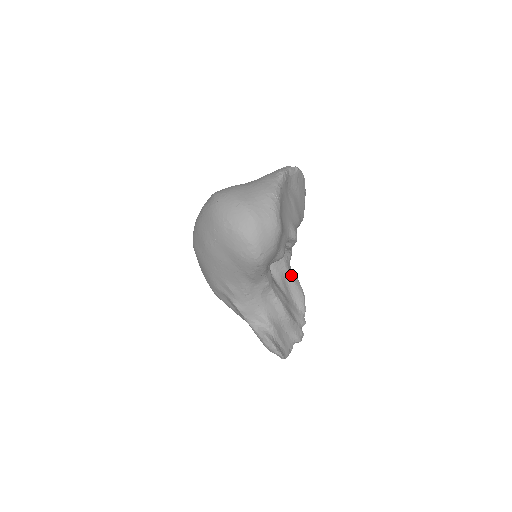
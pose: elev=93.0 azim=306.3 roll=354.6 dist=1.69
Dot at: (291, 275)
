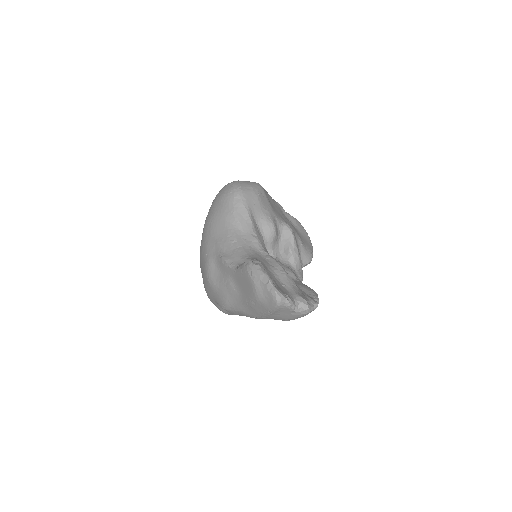
Dot at: (299, 280)
